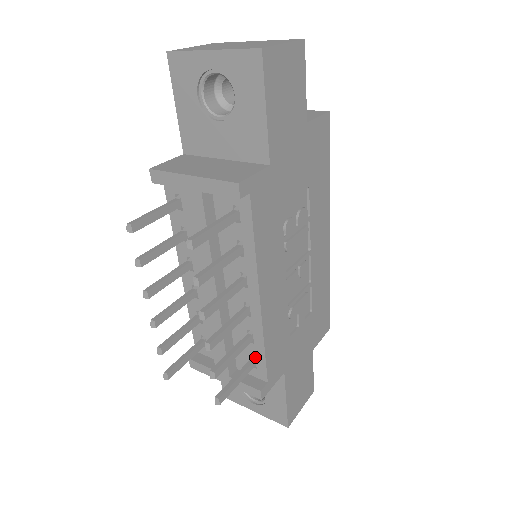
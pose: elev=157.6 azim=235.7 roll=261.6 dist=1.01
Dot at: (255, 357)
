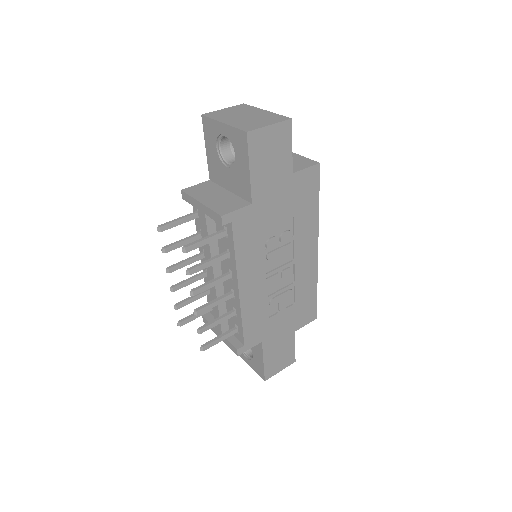
Dot at: (238, 326)
